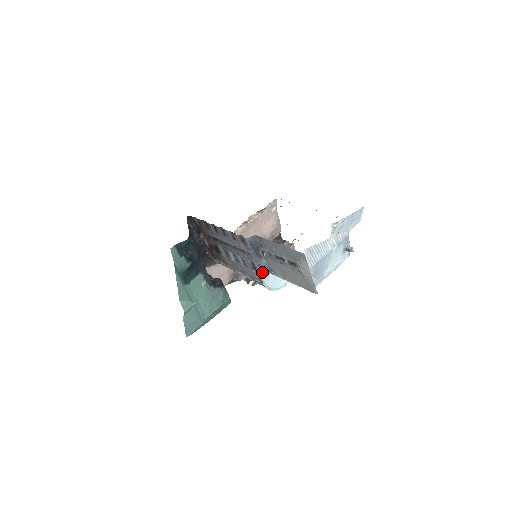
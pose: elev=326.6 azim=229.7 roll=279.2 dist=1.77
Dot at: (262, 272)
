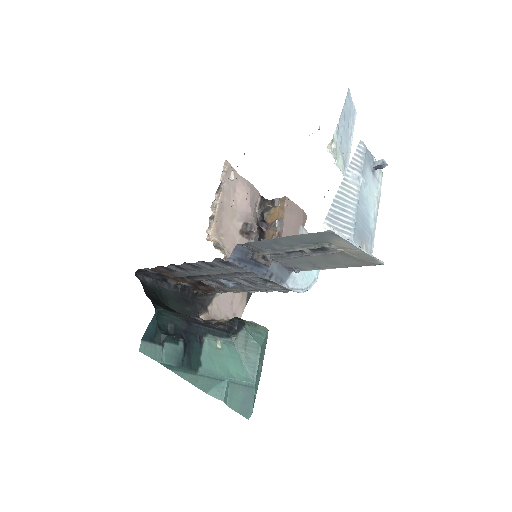
Dot at: (281, 280)
